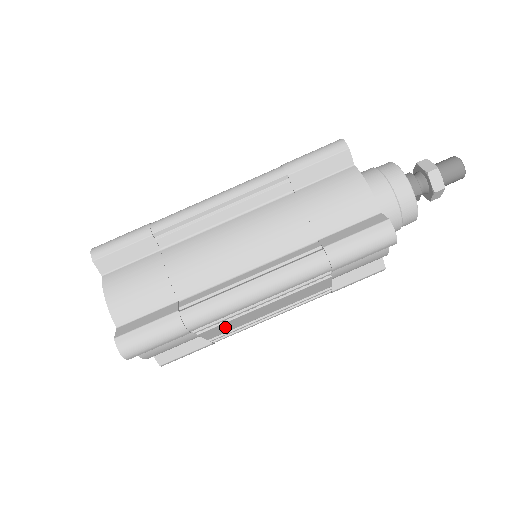
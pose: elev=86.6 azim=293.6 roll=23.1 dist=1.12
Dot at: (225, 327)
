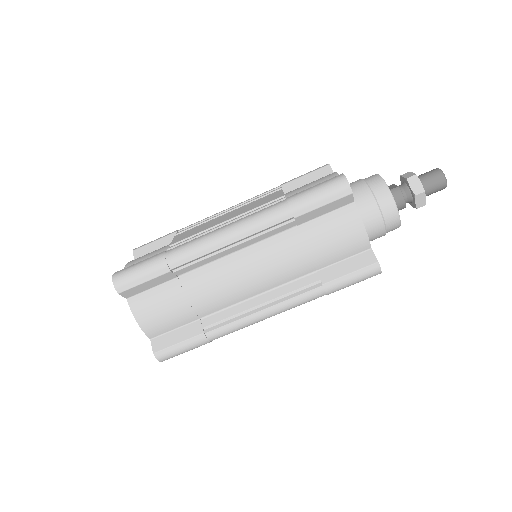
Dot at: occluded
